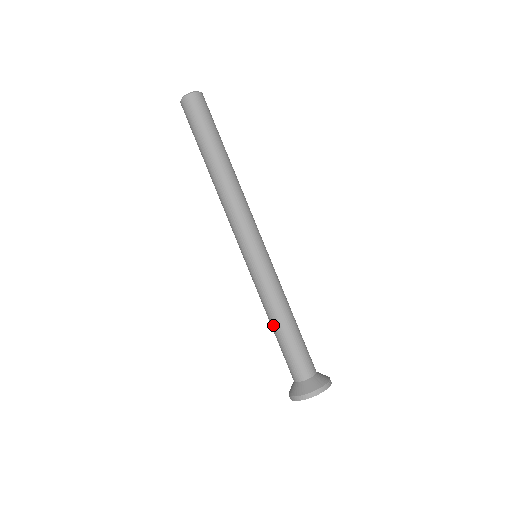
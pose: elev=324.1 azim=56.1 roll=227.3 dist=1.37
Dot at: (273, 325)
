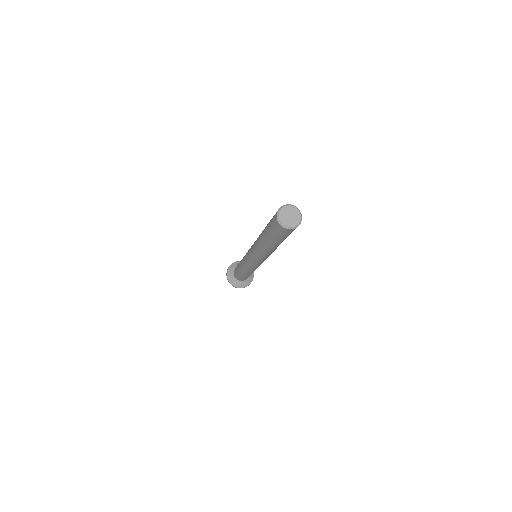
Dot at: (242, 272)
